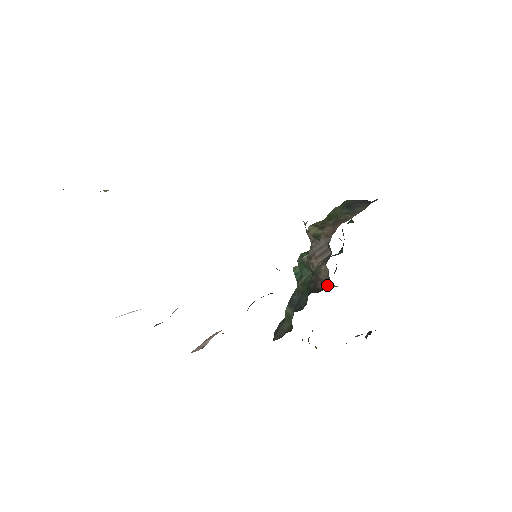
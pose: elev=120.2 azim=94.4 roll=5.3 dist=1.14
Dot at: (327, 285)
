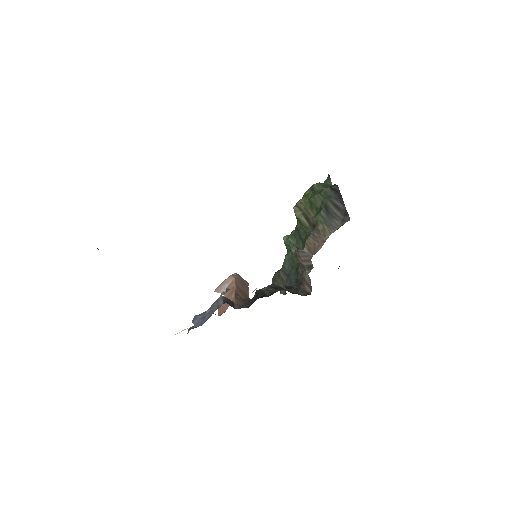
Dot at: (310, 290)
